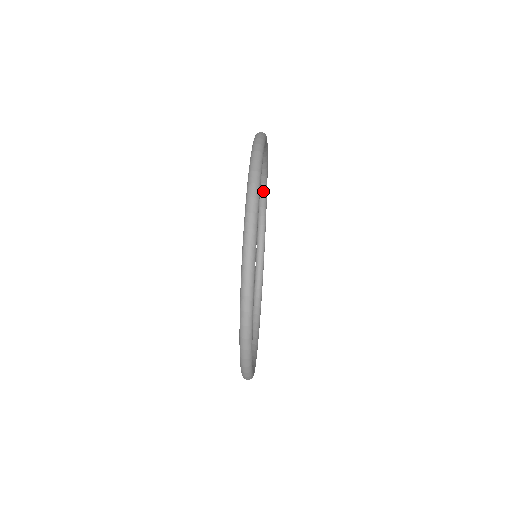
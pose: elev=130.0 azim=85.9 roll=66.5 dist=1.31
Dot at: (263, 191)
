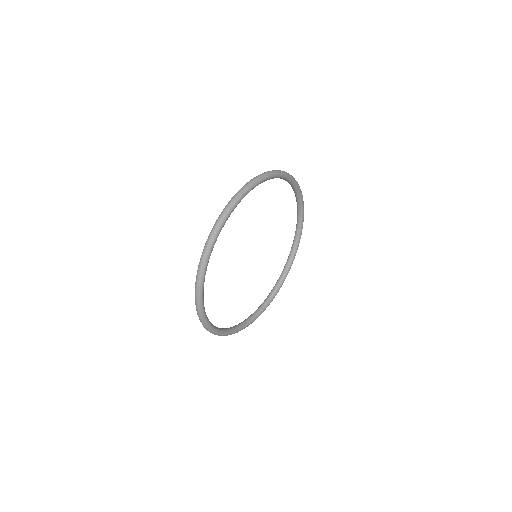
Dot at: (295, 243)
